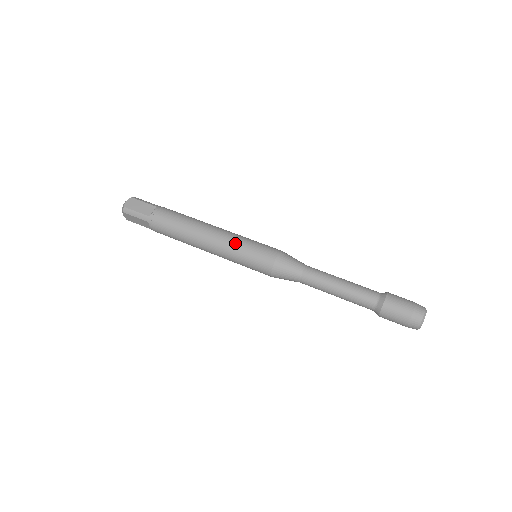
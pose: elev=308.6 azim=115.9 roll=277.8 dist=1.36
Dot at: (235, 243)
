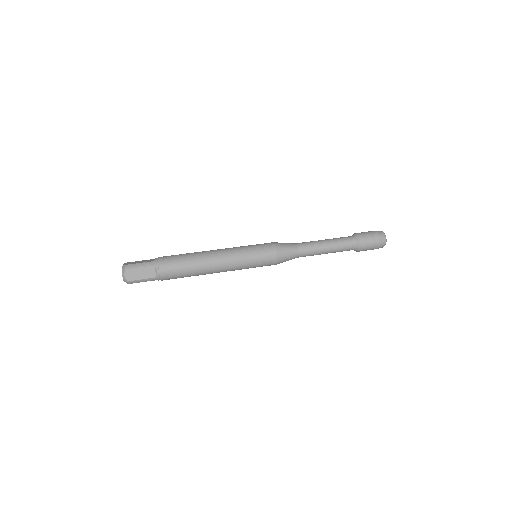
Dot at: (238, 247)
